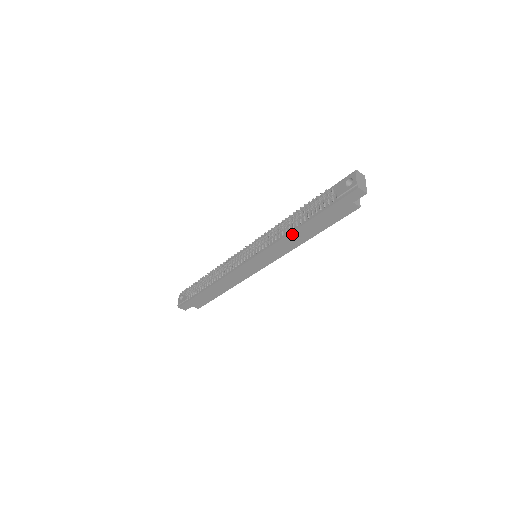
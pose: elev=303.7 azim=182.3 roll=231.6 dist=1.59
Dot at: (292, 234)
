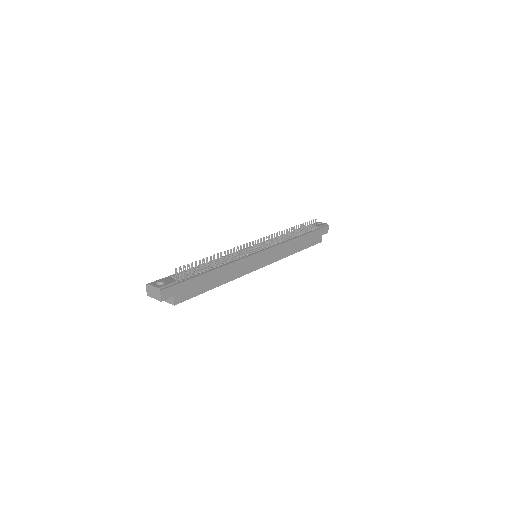
Dot at: (294, 241)
